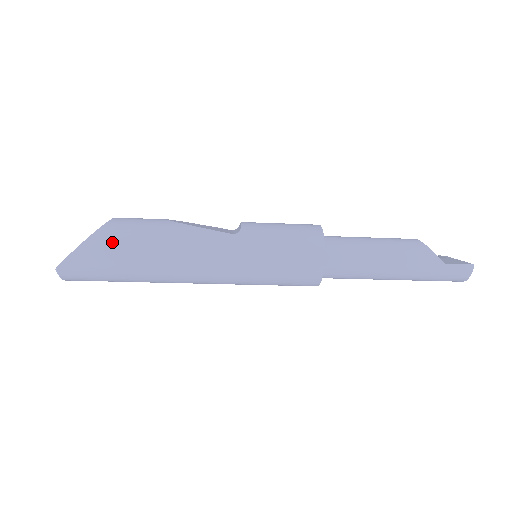
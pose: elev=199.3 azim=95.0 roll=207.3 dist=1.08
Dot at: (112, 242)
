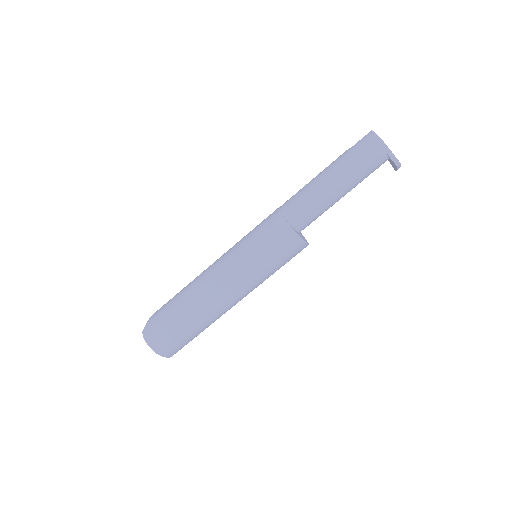
Dot at: (169, 300)
